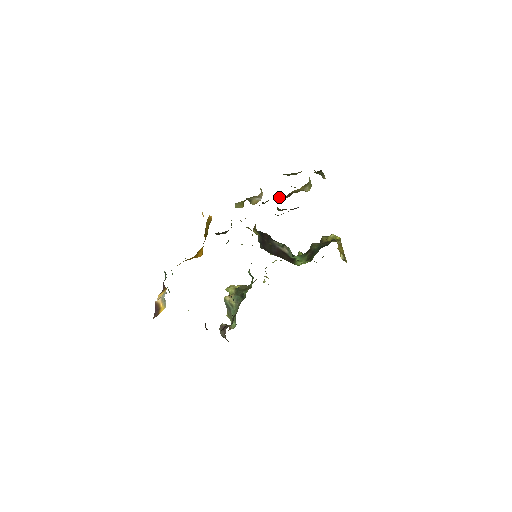
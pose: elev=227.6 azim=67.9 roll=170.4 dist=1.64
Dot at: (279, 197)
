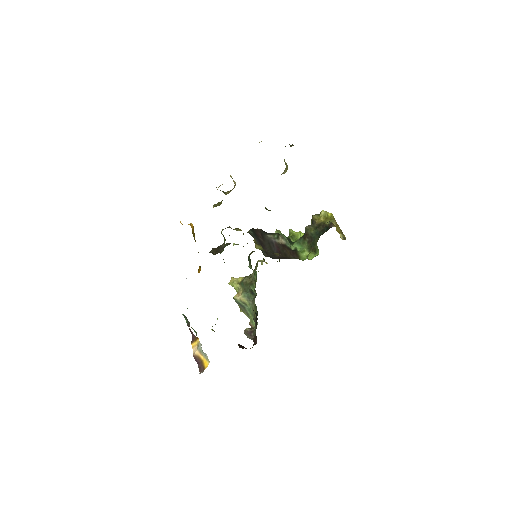
Dot at: occluded
